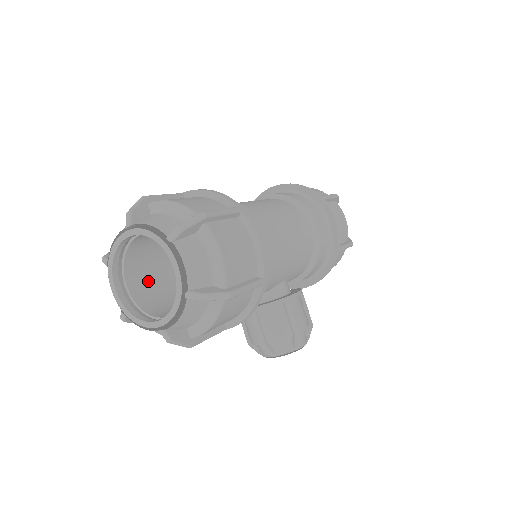
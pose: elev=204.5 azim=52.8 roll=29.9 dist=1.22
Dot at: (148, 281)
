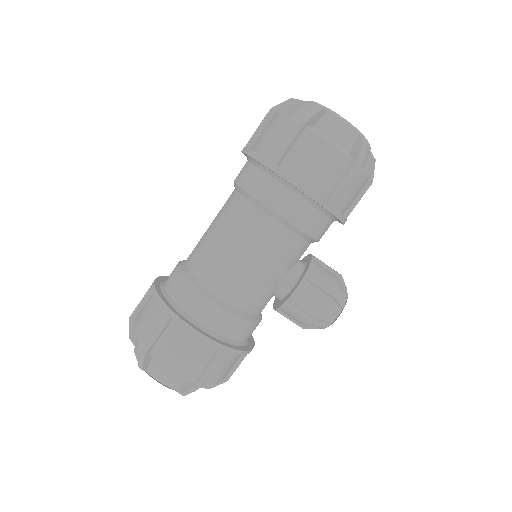
Dot at: occluded
